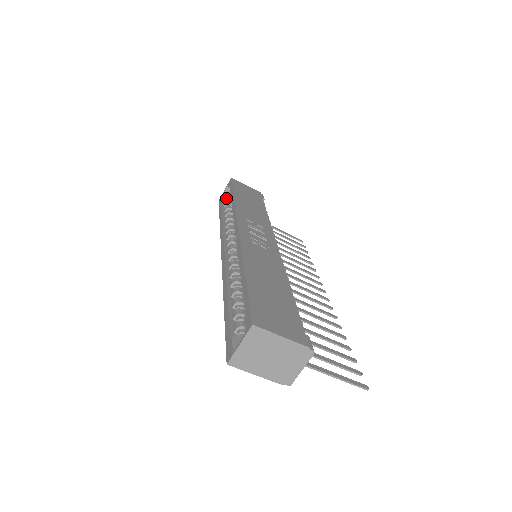
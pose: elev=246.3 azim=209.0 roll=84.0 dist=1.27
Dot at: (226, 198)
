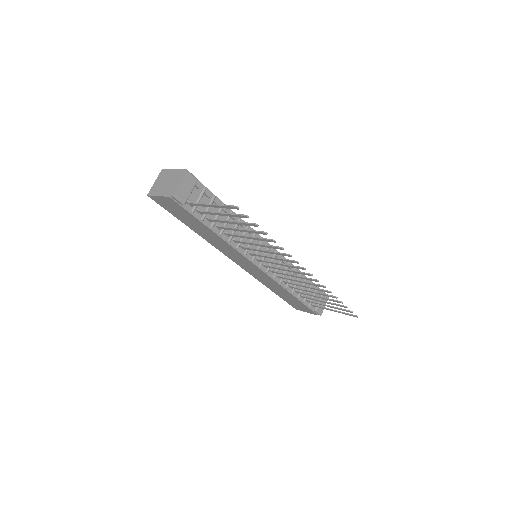
Dot at: occluded
